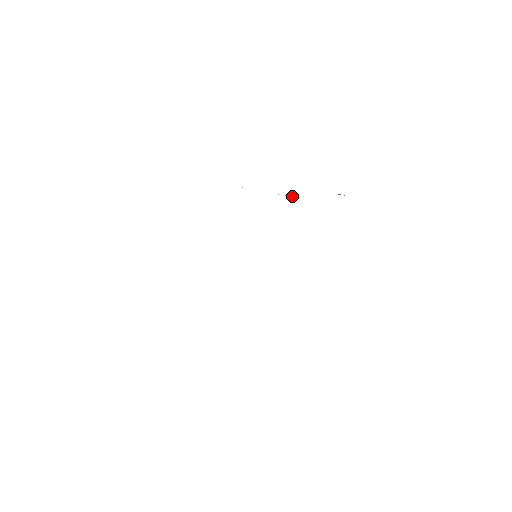
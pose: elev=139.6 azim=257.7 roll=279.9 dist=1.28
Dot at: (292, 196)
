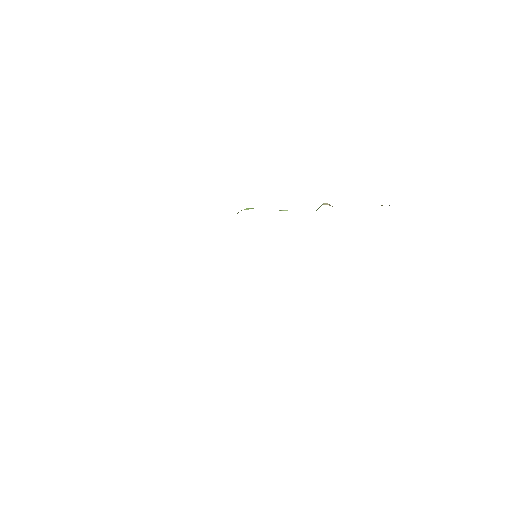
Dot at: (287, 210)
